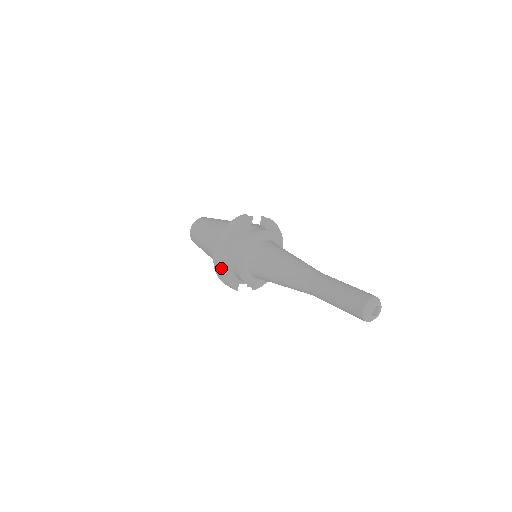
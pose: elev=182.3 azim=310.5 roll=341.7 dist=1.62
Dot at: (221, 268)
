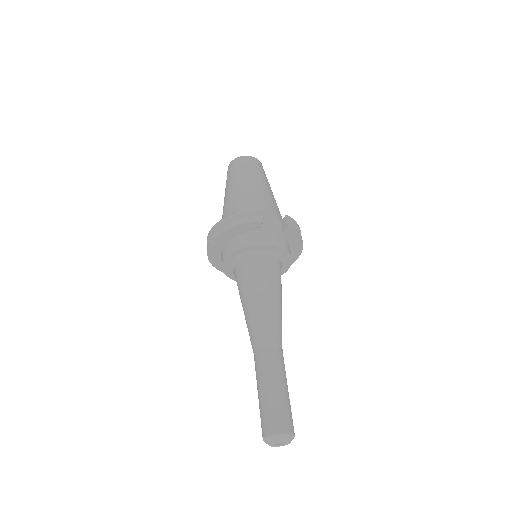
Dot at: (208, 254)
